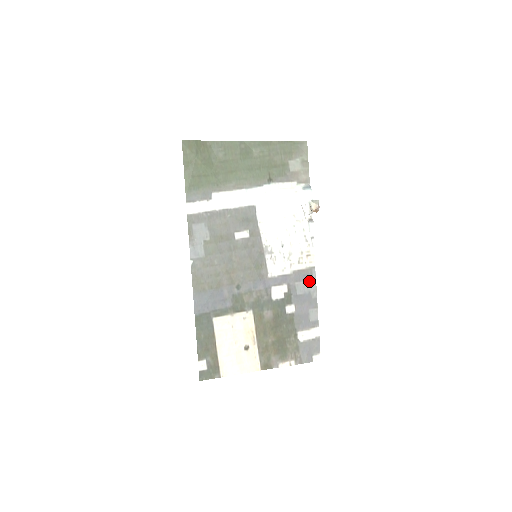
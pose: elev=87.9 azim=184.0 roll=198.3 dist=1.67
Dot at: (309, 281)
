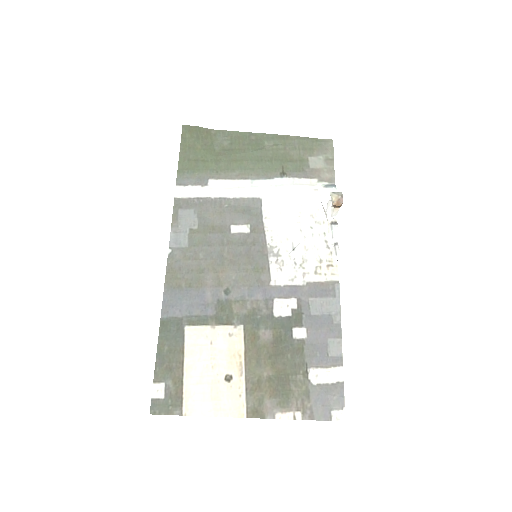
Dot at: (330, 299)
